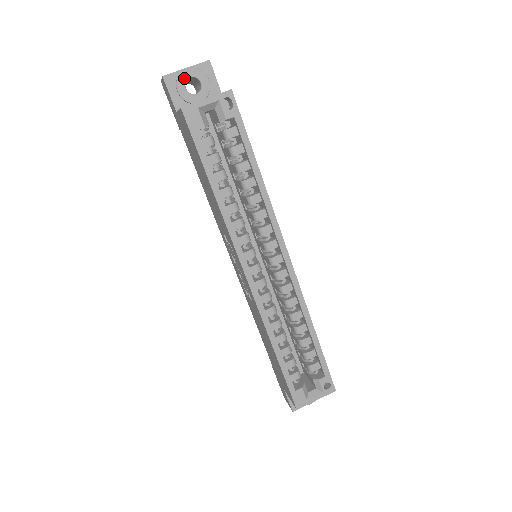
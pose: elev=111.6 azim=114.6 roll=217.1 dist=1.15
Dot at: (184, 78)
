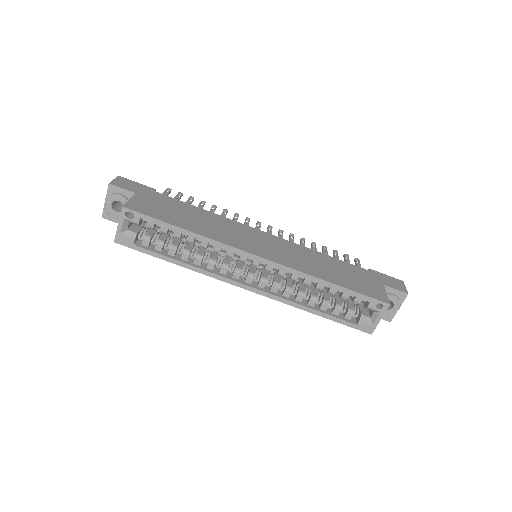
Dot at: (109, 208)
